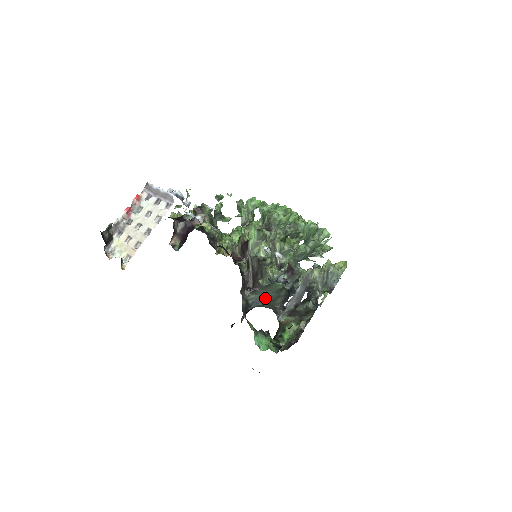
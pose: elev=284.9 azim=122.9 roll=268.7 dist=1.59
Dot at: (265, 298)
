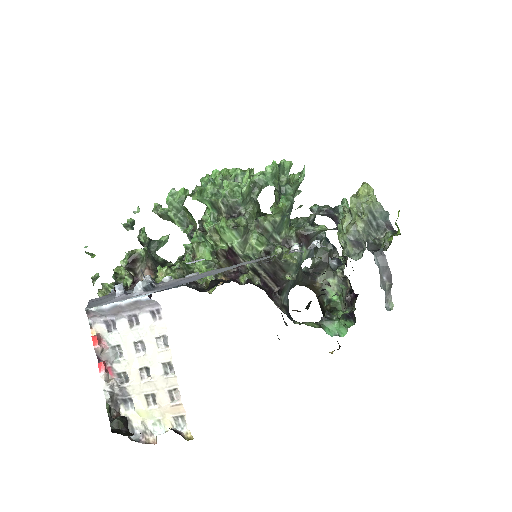
Dot at: occluded
